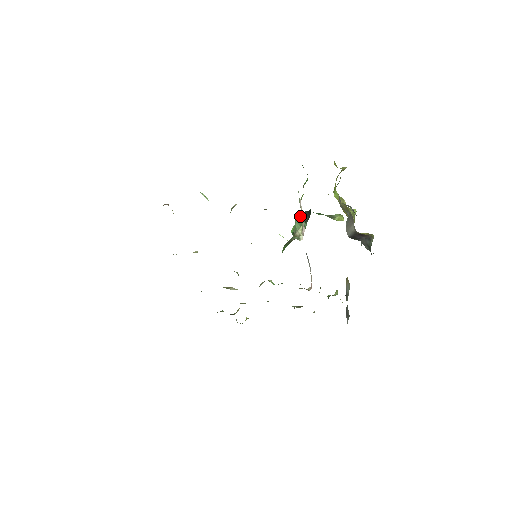
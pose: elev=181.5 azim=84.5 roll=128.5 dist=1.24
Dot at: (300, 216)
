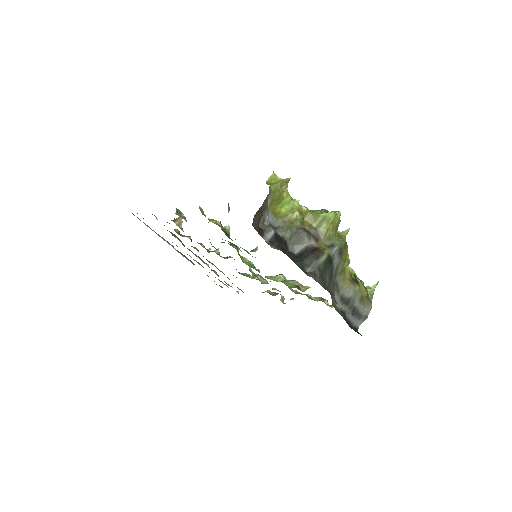
Dot at: occluded
